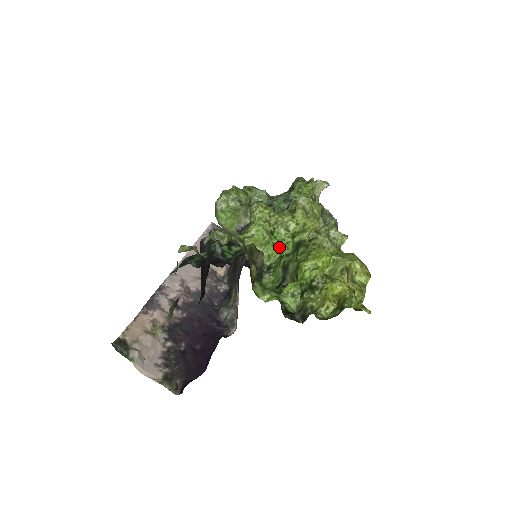
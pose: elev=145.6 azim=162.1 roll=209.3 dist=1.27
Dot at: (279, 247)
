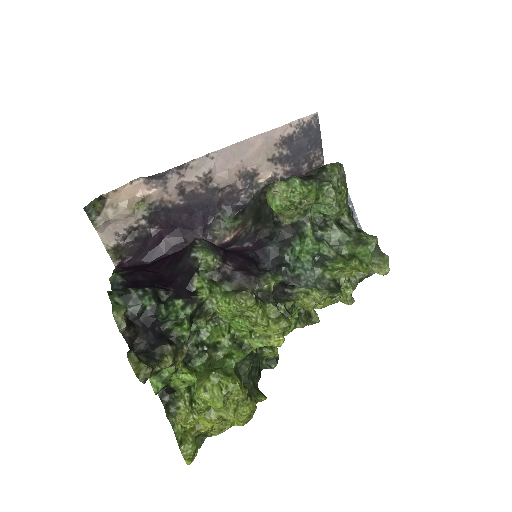
Dot at: (234, 325)
